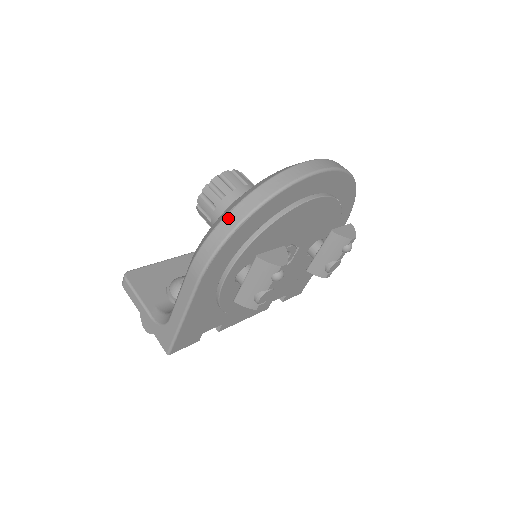
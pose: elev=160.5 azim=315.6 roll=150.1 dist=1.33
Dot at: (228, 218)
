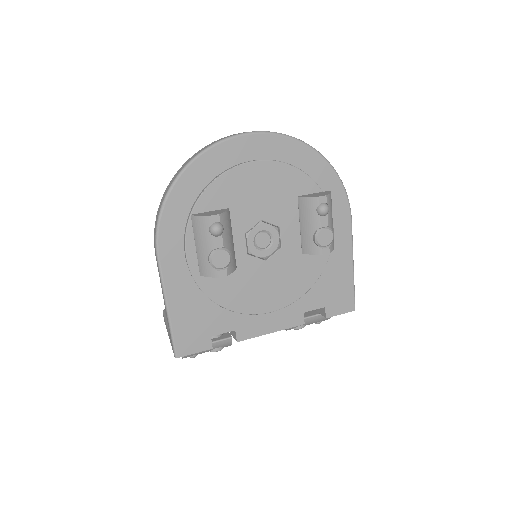
Dot at: (165, 192)
